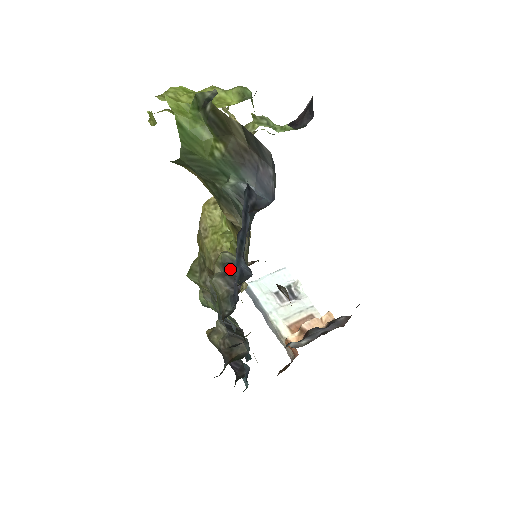
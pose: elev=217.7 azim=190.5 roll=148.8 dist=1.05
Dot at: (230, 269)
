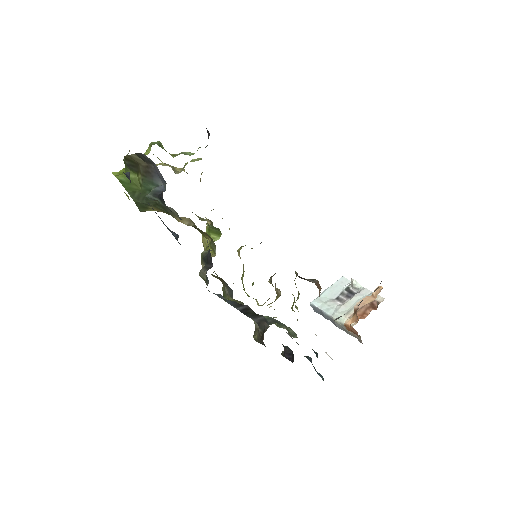
Dot at: (206, 259)
